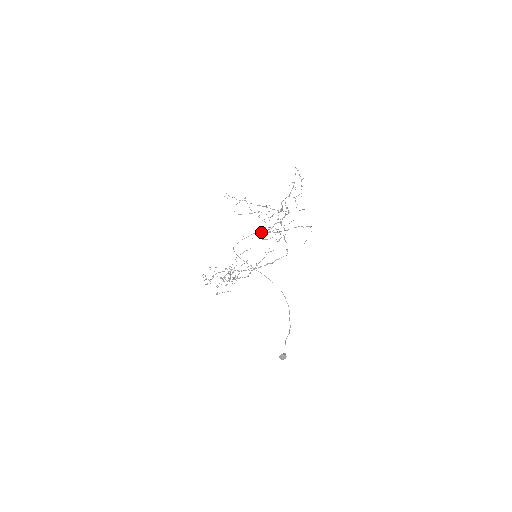
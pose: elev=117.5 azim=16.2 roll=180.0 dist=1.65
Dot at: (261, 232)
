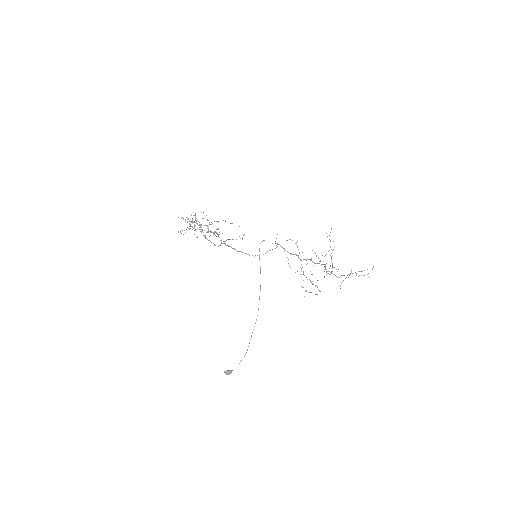
Dot at: occluded
